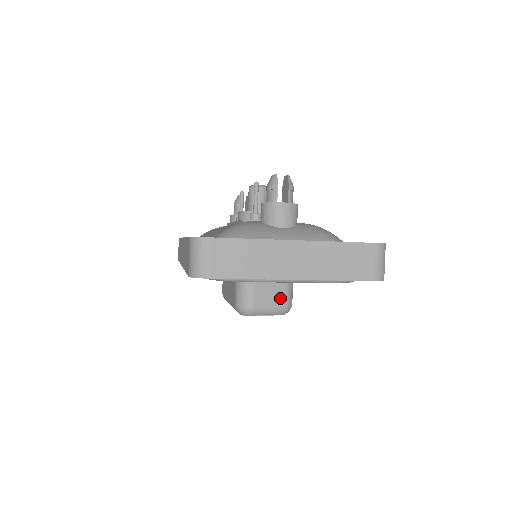
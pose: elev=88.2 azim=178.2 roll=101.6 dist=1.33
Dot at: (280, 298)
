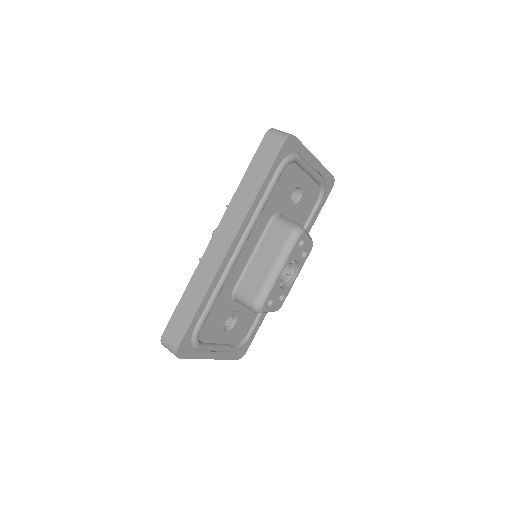
Dot at: occluded
